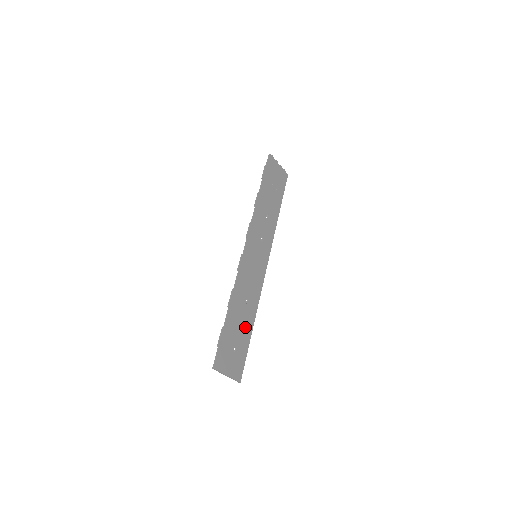
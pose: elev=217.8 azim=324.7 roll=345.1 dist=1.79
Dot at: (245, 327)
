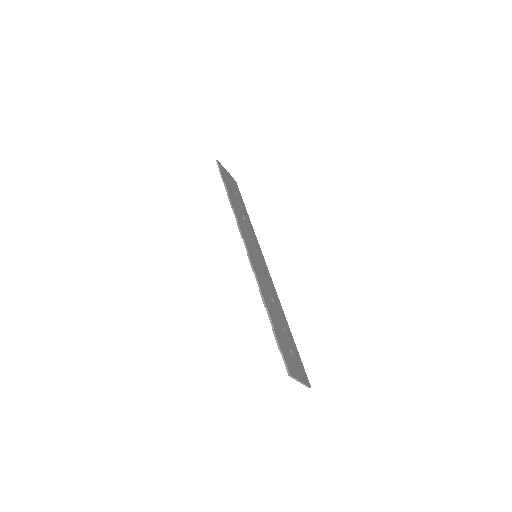
Dot at: (285, 328)
